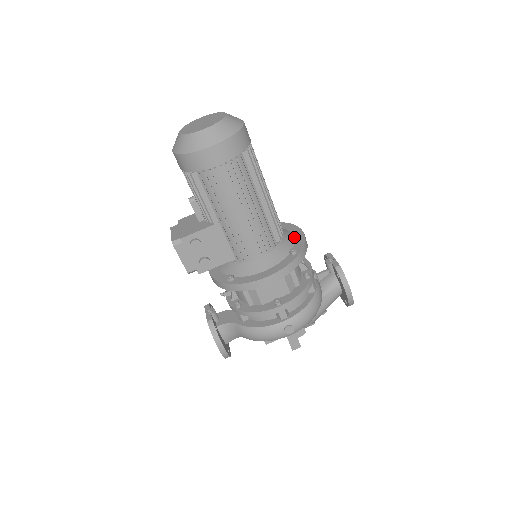
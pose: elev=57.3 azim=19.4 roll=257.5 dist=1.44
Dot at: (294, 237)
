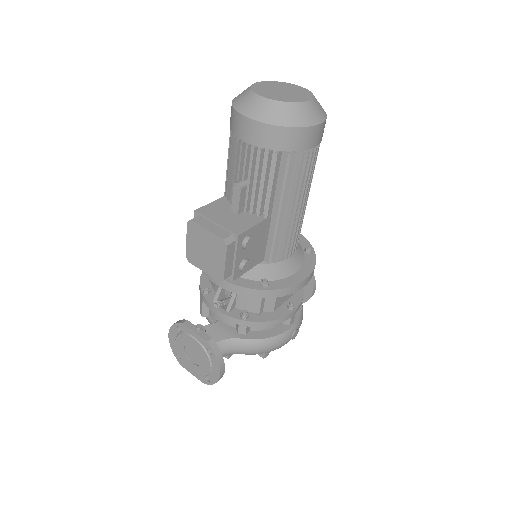
Dot at: occluded
